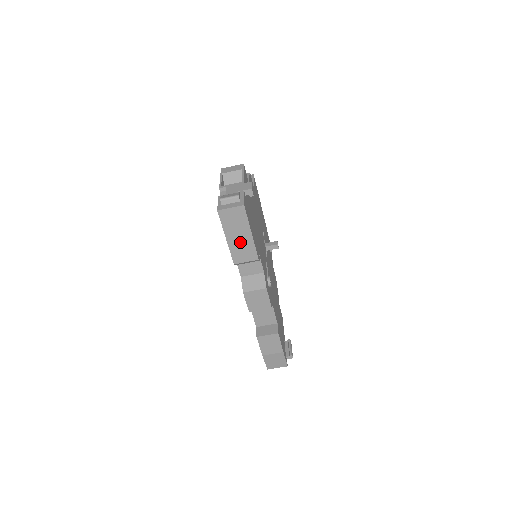
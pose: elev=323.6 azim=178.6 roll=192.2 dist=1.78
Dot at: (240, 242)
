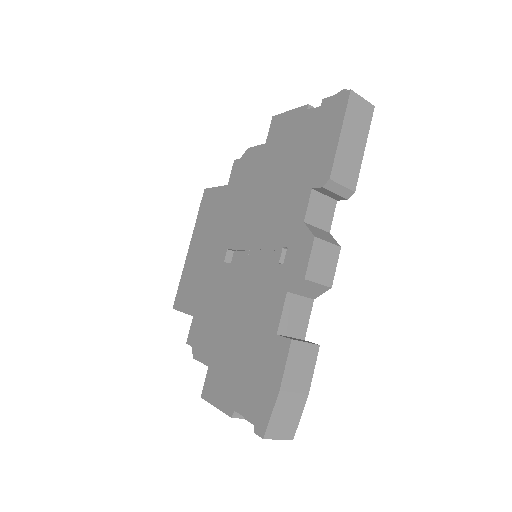
Dot at: (350, 151)
